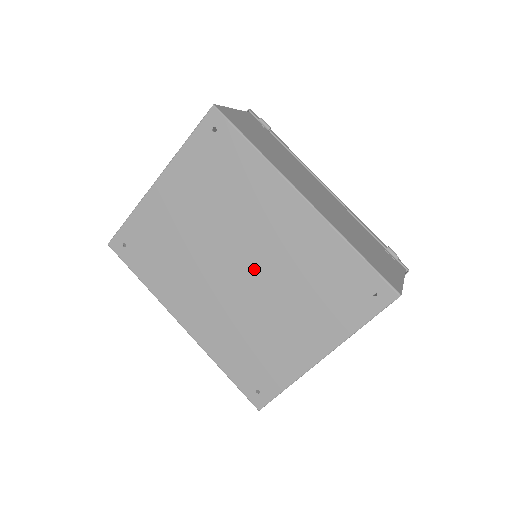
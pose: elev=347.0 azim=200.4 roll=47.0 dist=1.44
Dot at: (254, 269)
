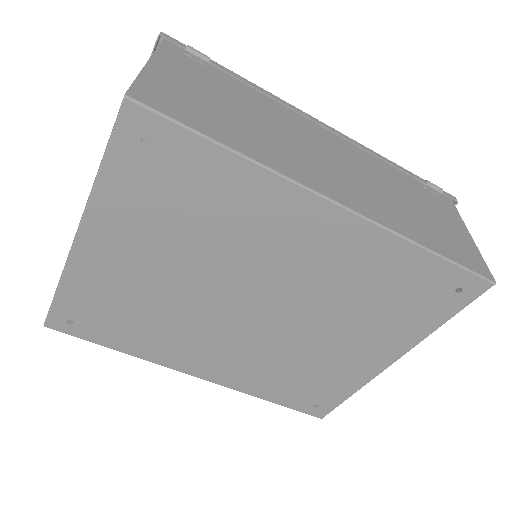
Dot at: (279, 304)
